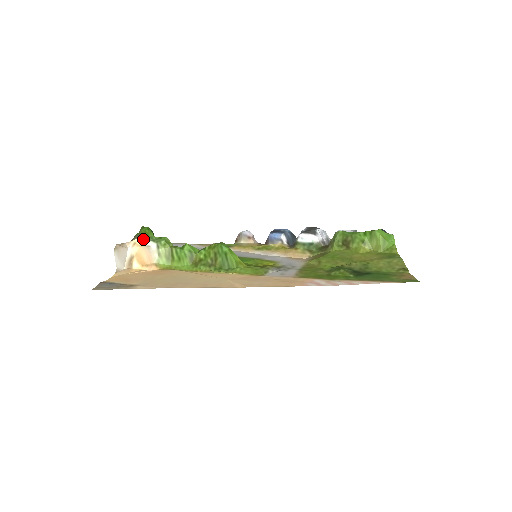
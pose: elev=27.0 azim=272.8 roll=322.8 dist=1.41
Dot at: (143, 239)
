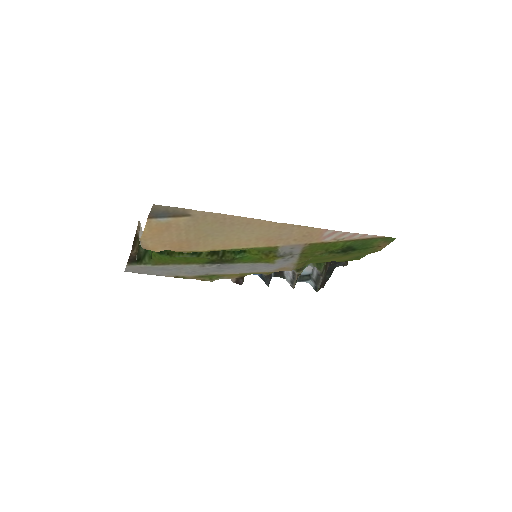
Dot at: occluded
